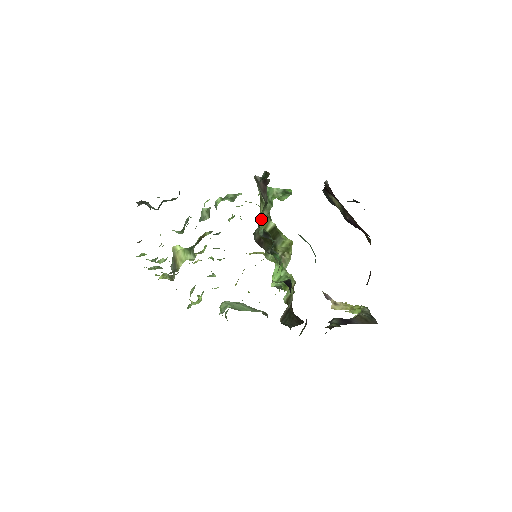
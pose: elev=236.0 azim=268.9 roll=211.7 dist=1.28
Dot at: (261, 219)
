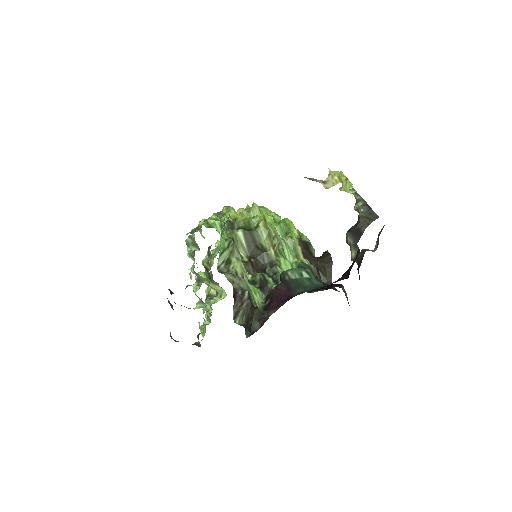
Dot at: (243, 269)
